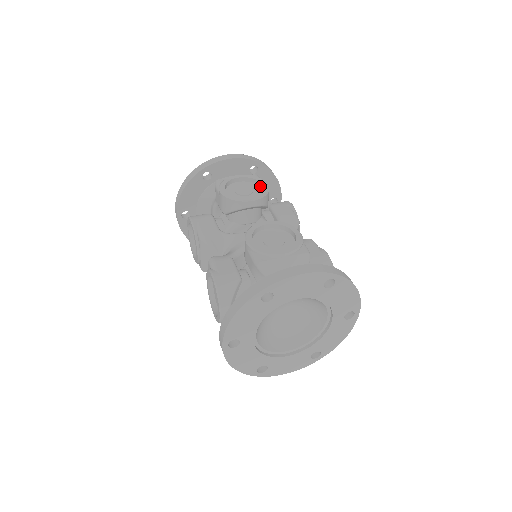
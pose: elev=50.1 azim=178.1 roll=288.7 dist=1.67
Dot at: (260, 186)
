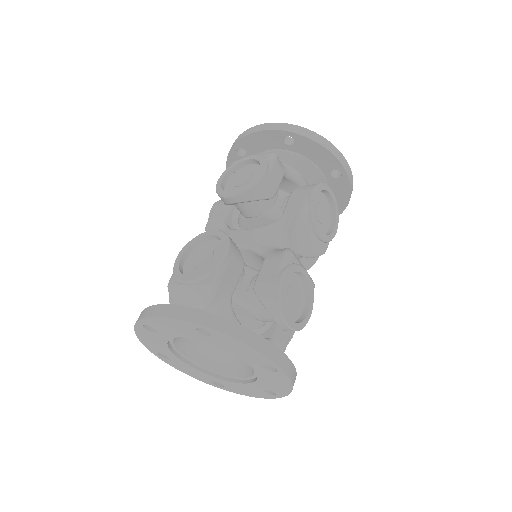
Dot at: occluded
